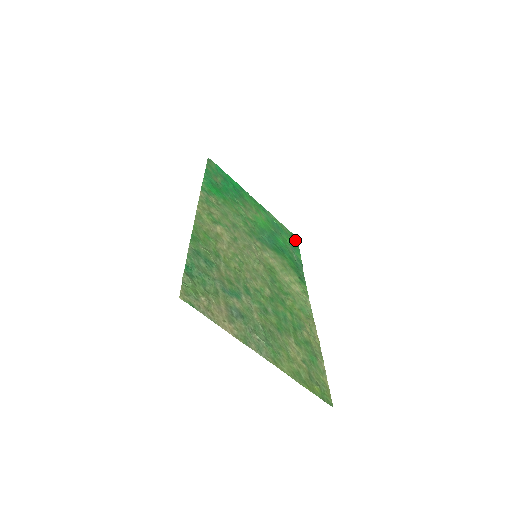
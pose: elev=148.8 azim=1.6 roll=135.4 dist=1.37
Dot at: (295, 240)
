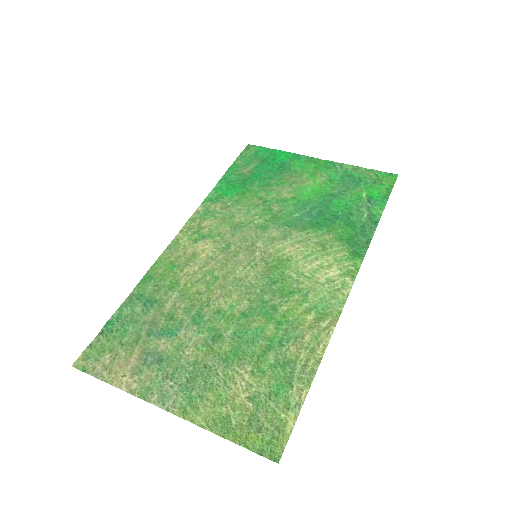
Dot at: (389, 182)
